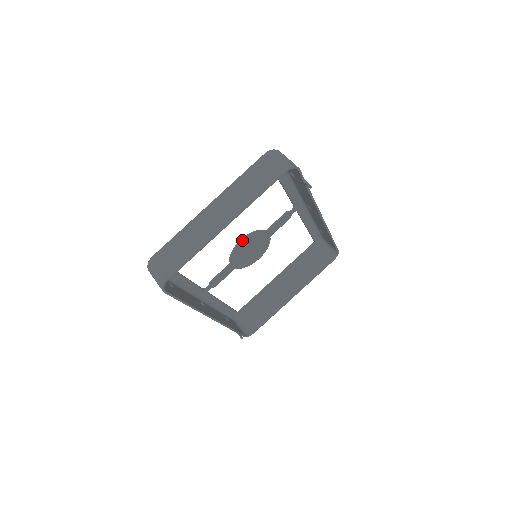
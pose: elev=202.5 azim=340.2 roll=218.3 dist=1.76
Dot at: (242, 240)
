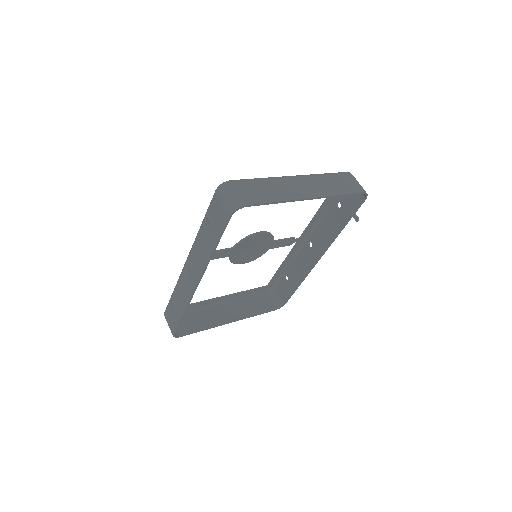
Dot at: (261, 233)
